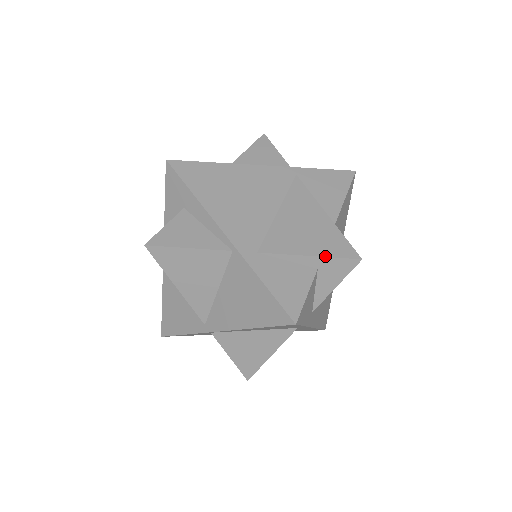
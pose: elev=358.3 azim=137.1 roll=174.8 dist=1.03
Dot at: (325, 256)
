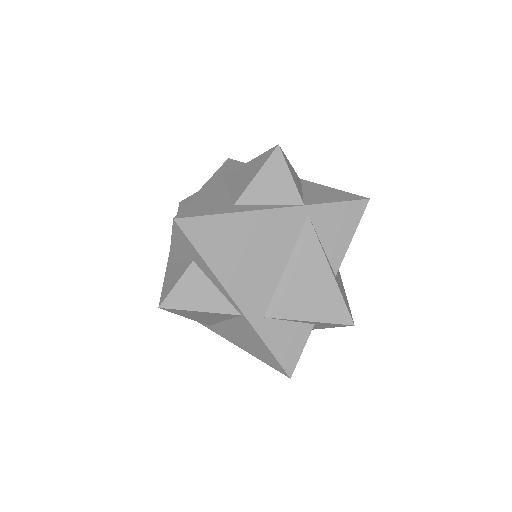
Dot at: (323, 322)
